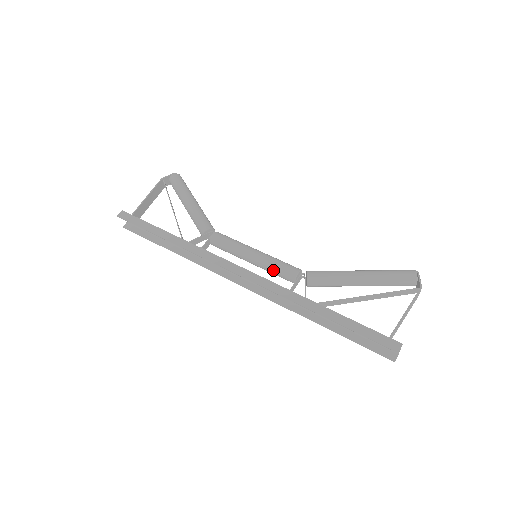
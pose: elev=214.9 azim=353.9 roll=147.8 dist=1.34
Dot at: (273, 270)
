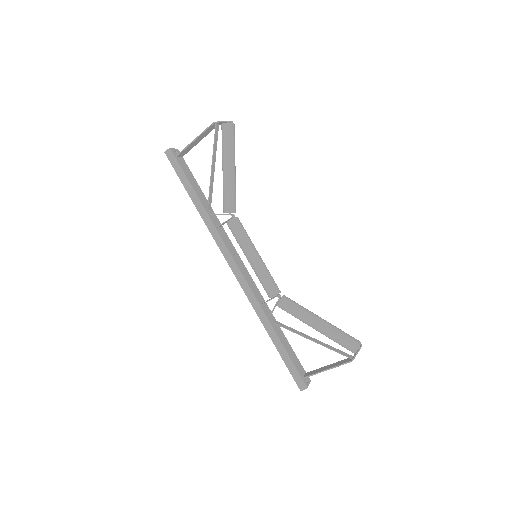
Dot at: (259, 280)
